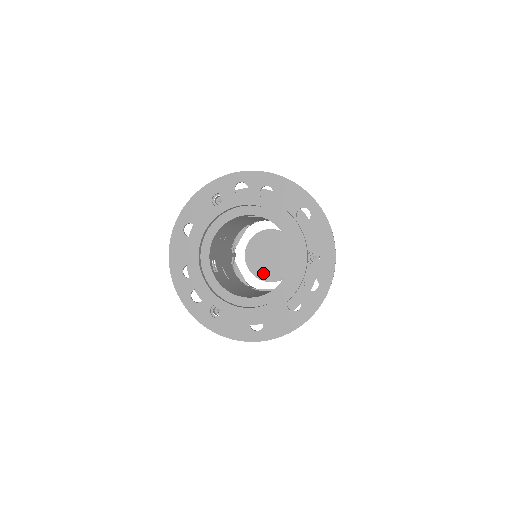
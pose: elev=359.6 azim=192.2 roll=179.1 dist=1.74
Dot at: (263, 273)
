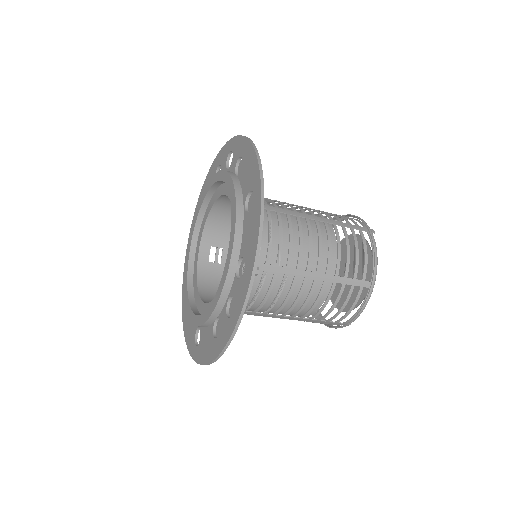
Dot at: (336, 294)
